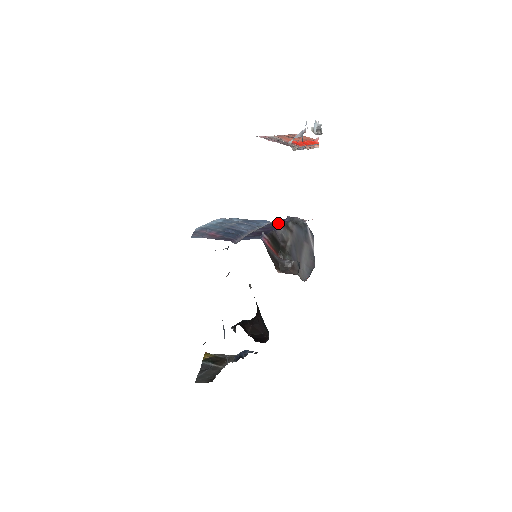
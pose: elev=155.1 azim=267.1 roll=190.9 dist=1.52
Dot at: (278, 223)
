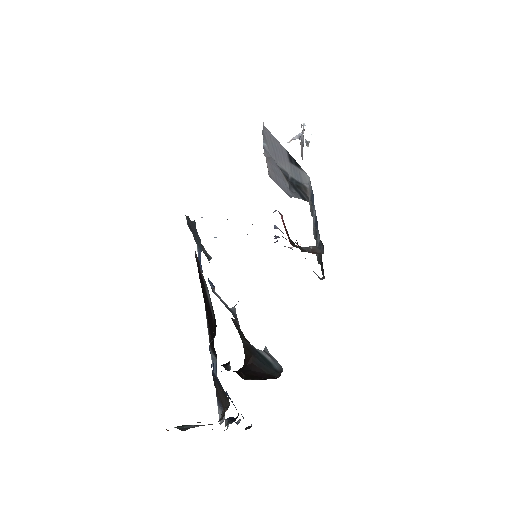
Dot at: (276, 226)
